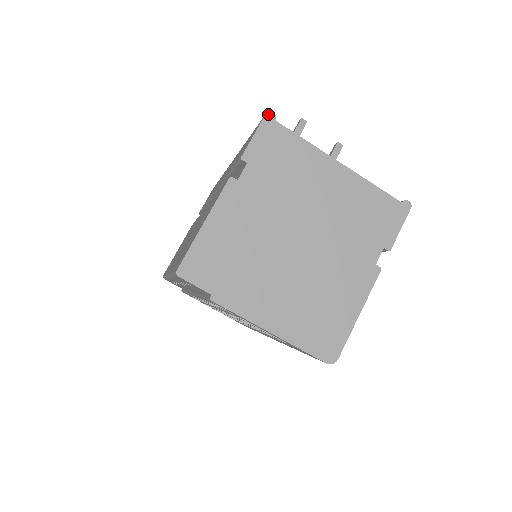
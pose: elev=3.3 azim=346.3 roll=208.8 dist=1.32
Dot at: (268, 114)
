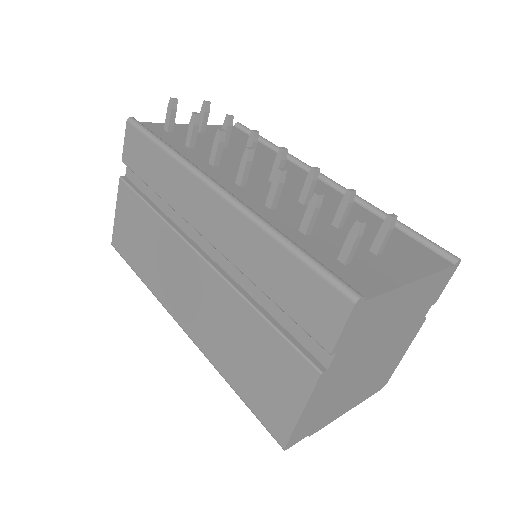
Dot at: (357, 303)
